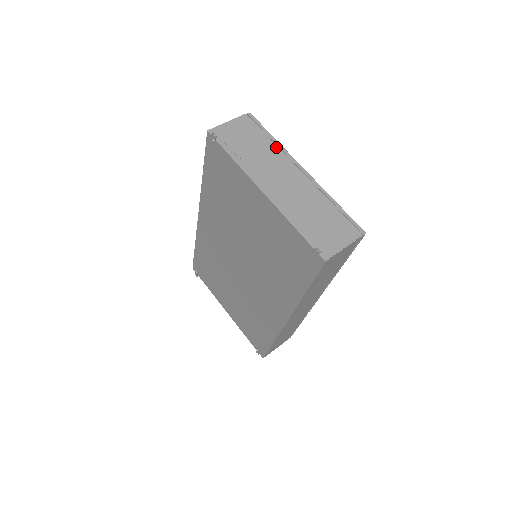
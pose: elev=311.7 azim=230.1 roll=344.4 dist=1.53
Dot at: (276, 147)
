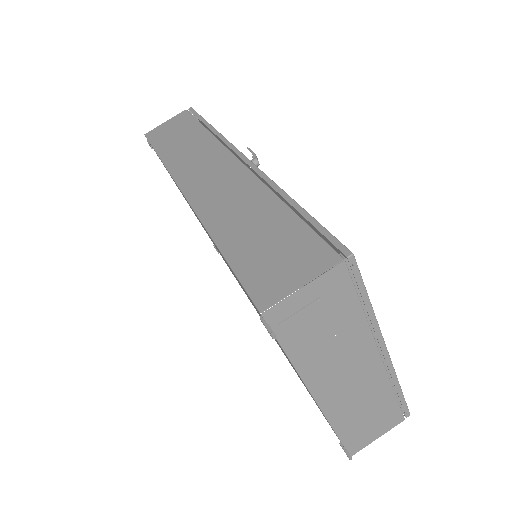
Dot at: (366, 324)
